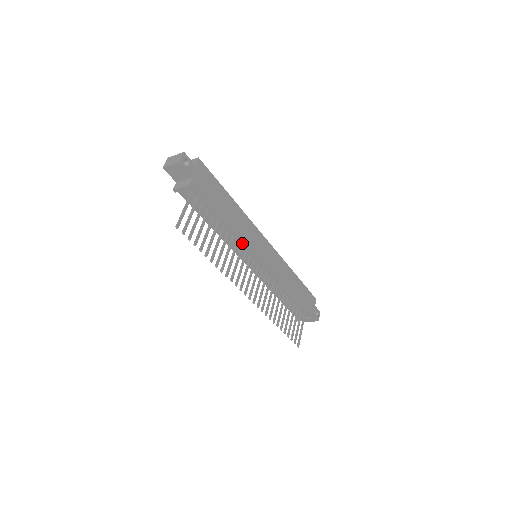
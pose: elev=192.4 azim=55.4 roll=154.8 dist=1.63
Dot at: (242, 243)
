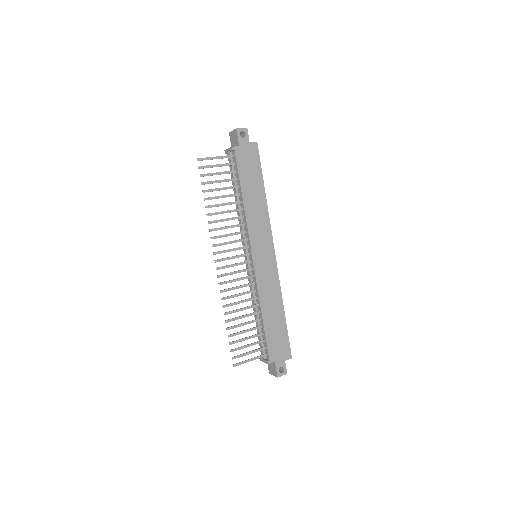
Dot at: (247, 228)
